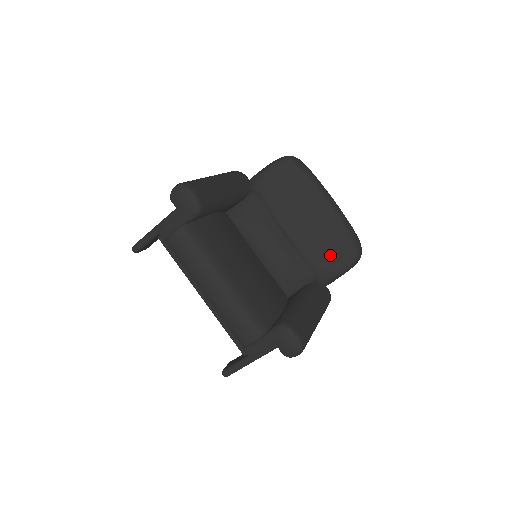
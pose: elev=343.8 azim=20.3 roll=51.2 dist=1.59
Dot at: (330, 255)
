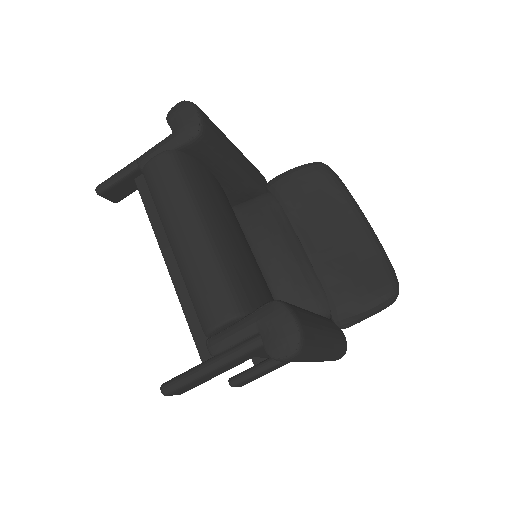
Dot at: (356, 282)
